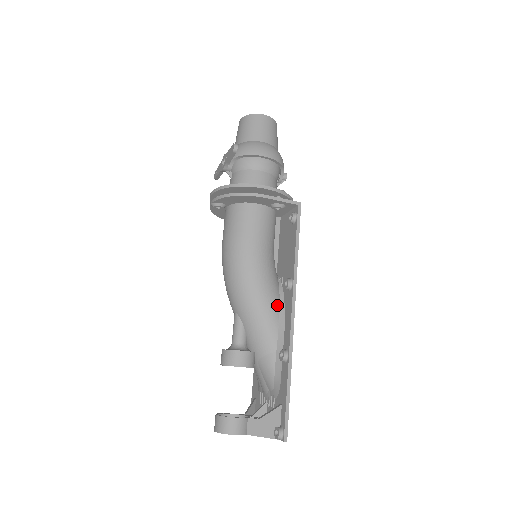
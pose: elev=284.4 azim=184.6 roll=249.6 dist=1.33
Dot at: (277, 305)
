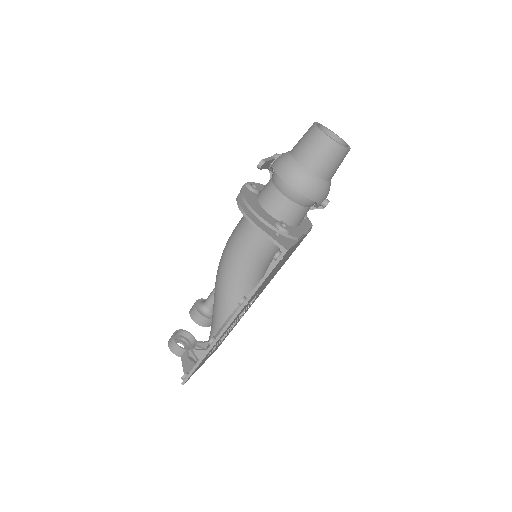
Dot at: (234, 306)
